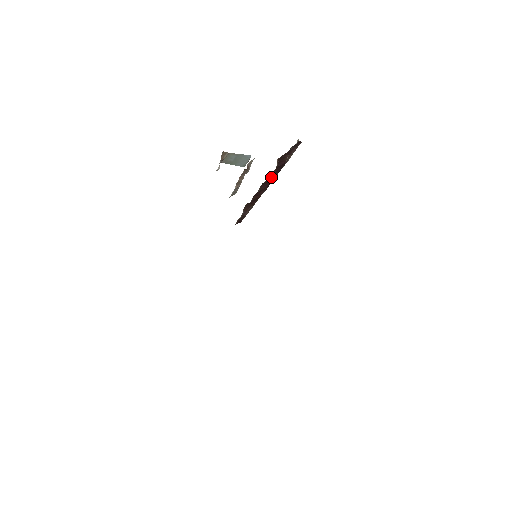
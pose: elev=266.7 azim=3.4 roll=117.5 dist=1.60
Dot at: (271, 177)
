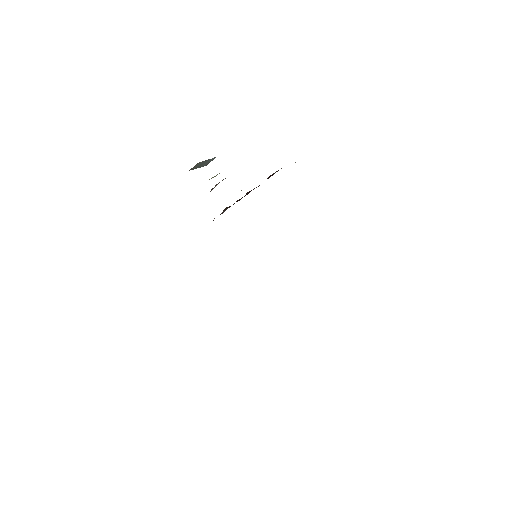
Dot at: (258, 186)
